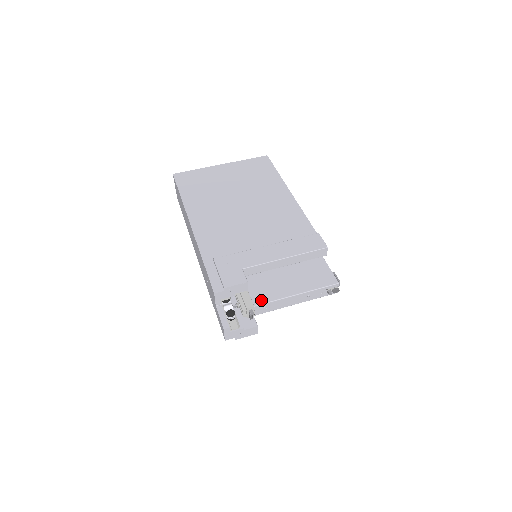
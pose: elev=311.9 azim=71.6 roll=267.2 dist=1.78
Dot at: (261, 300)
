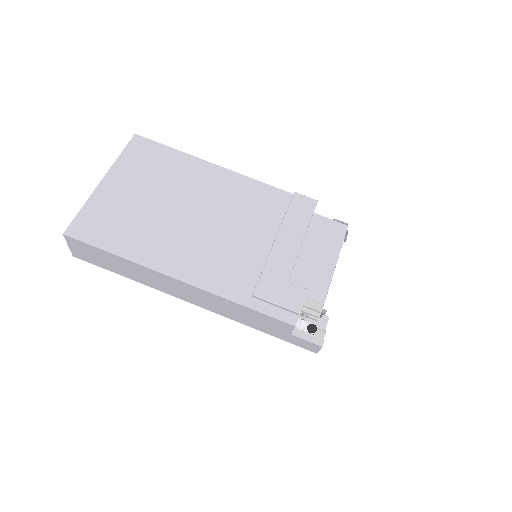
Dot at: (321, 294)
